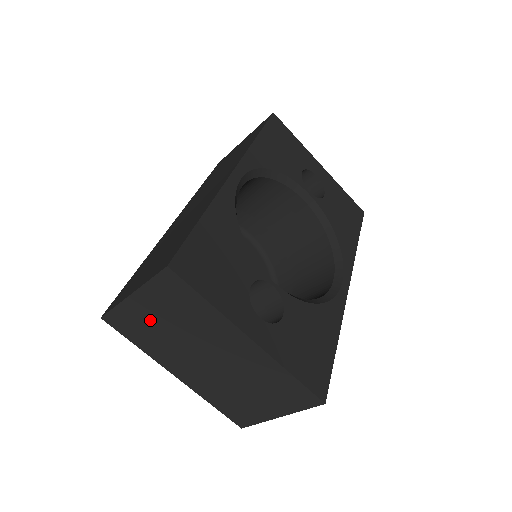
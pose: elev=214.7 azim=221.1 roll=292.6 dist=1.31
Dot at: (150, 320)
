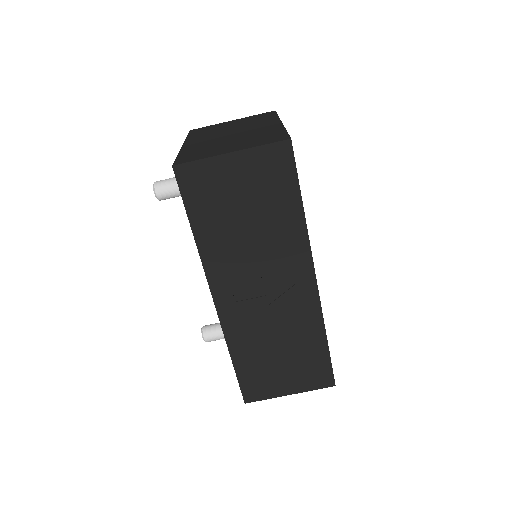
Dot at: (224, 126)
